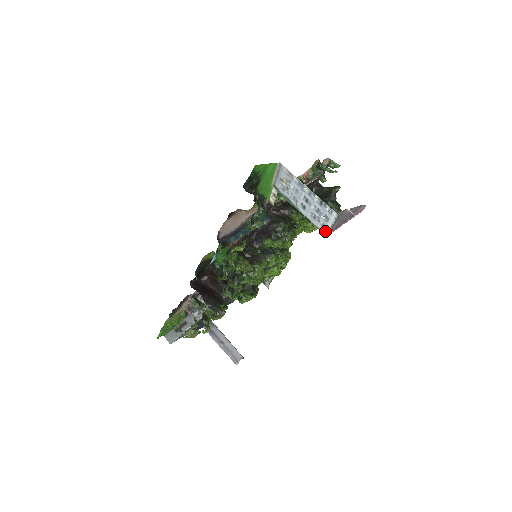
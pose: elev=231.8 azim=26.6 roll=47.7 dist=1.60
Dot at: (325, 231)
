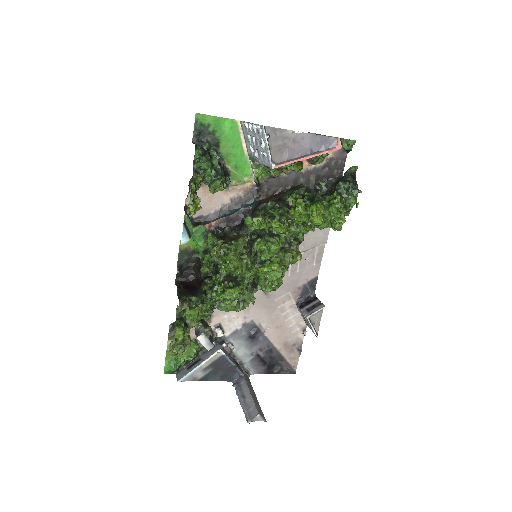
Dot at: (270, 163)
